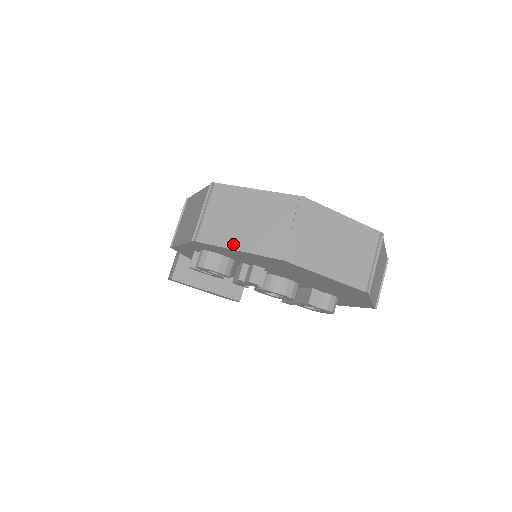
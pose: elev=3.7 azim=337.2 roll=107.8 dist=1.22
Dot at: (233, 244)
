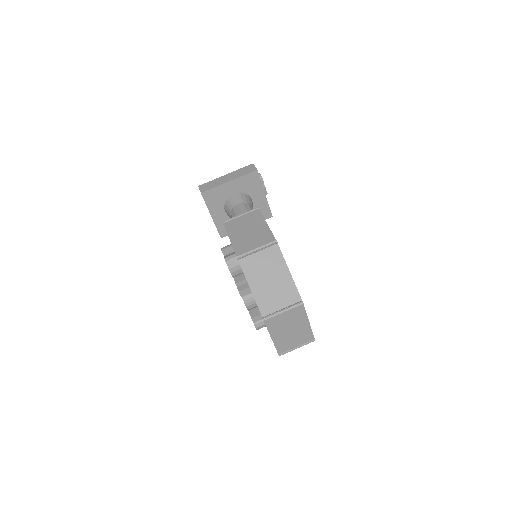
Dot at: (252, 283)
